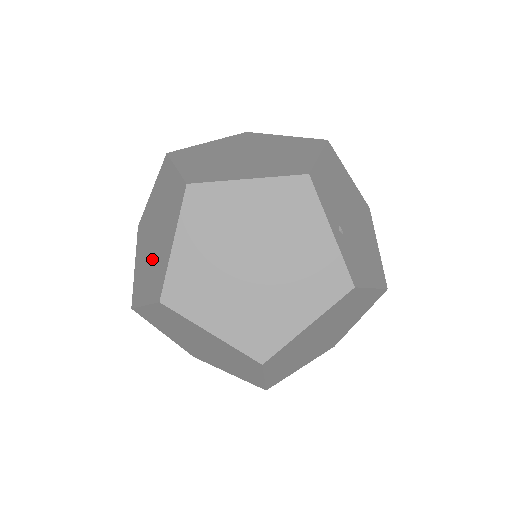
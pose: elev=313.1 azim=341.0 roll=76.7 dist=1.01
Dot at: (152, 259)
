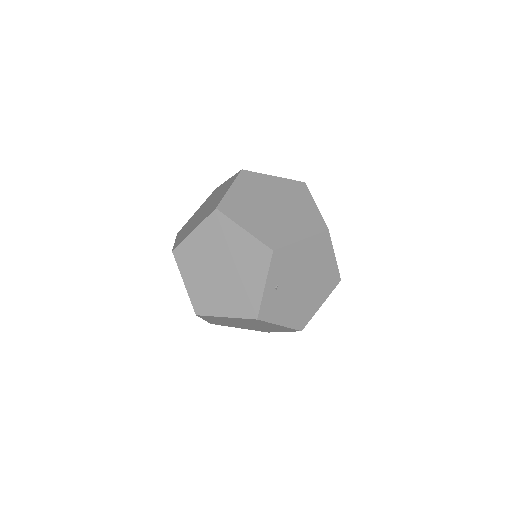
Dot at: occluded
